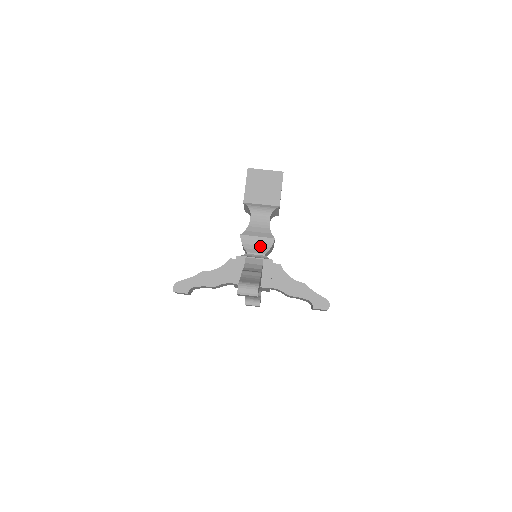
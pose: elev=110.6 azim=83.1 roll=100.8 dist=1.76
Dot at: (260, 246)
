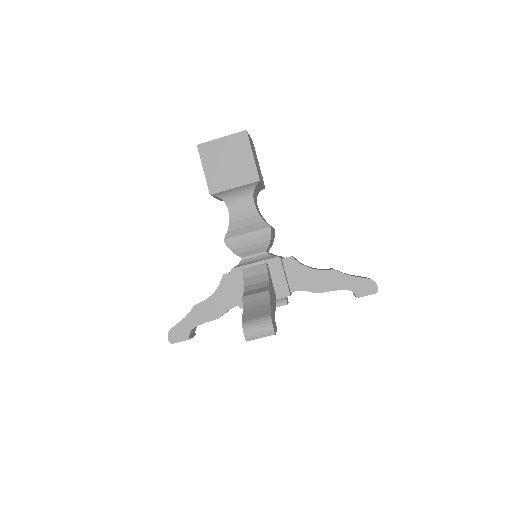
Dot at: (255, 244)
